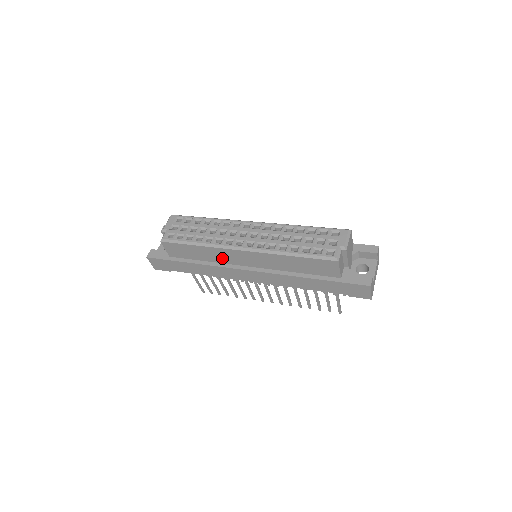
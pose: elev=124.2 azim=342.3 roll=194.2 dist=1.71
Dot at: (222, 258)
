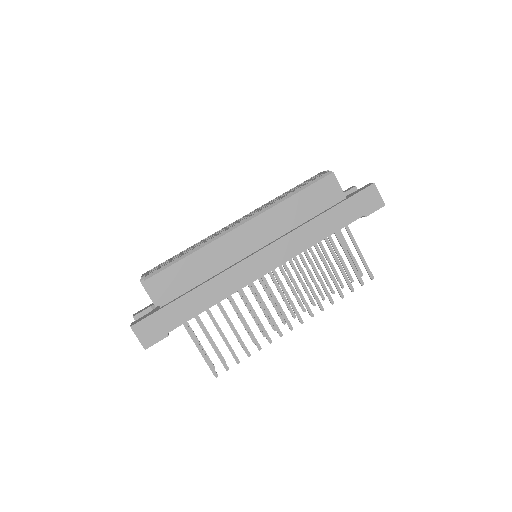
Dot at: (224, 258)
